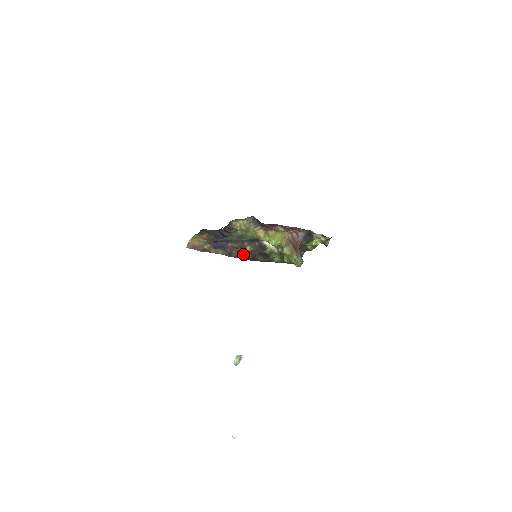
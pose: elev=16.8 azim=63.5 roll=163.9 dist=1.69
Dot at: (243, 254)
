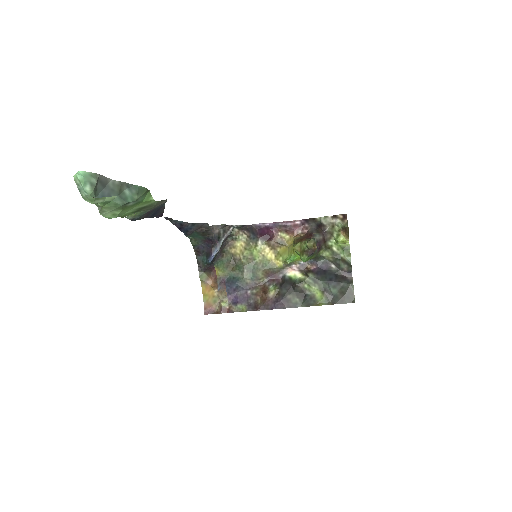
Dot at: (270, 299)
